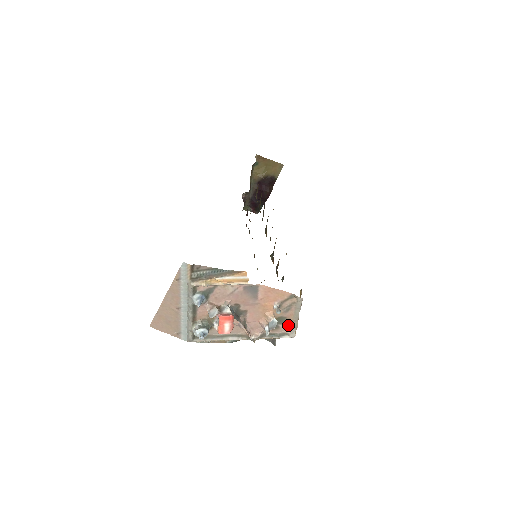
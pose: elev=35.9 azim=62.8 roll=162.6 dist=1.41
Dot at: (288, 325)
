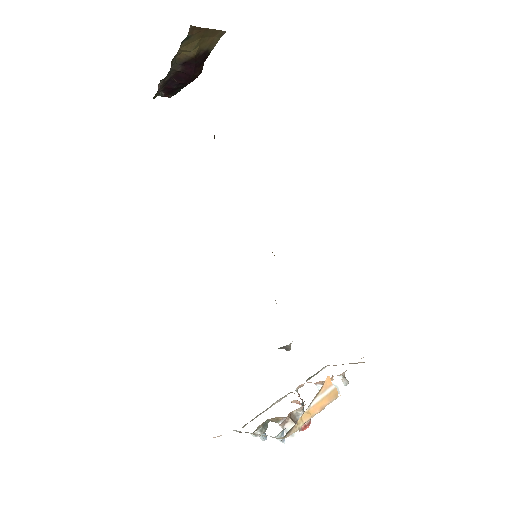
Dot at: (333, 365)
